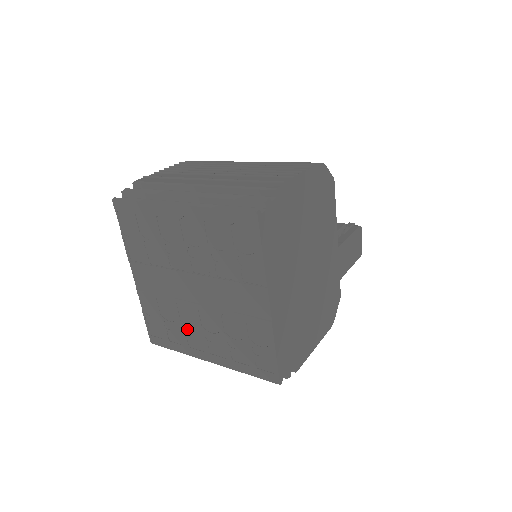
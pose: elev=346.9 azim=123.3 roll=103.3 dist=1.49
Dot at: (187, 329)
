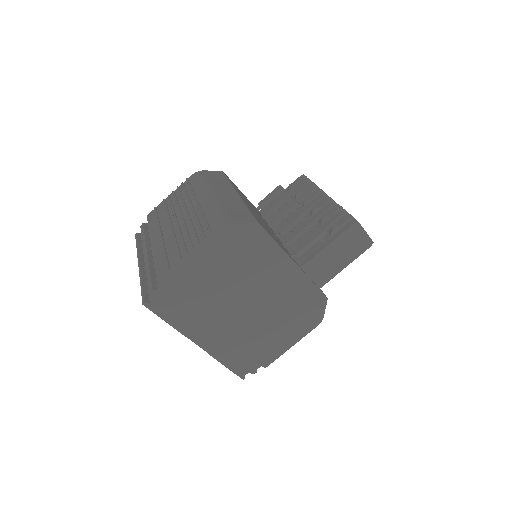
Dot at: occluded
